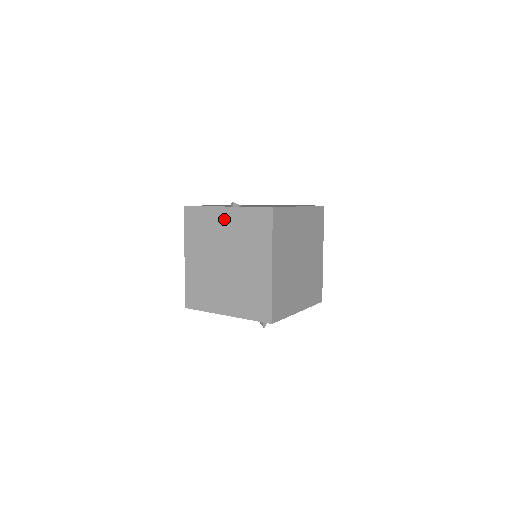
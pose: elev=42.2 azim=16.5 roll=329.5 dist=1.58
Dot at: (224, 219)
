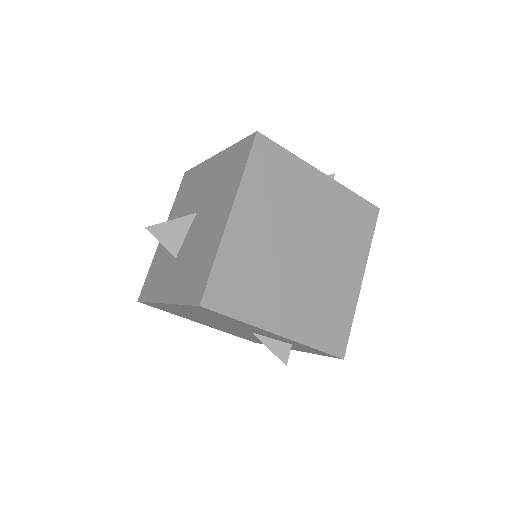
Dot at: (318, 189)
